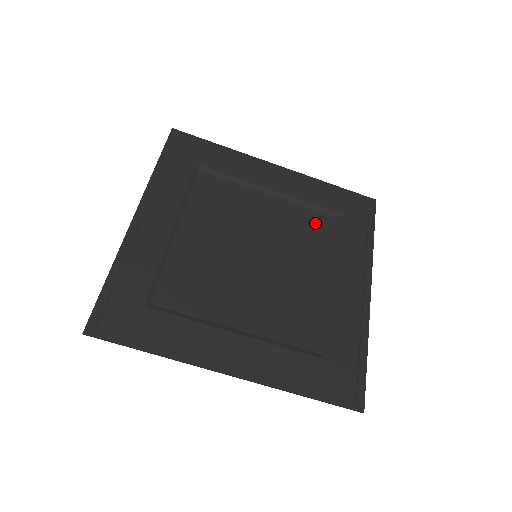
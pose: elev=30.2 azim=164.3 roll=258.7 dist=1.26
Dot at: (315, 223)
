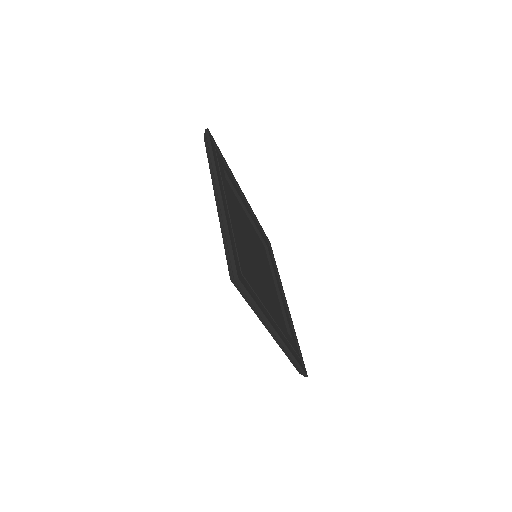
Dot at: (261, 245)
